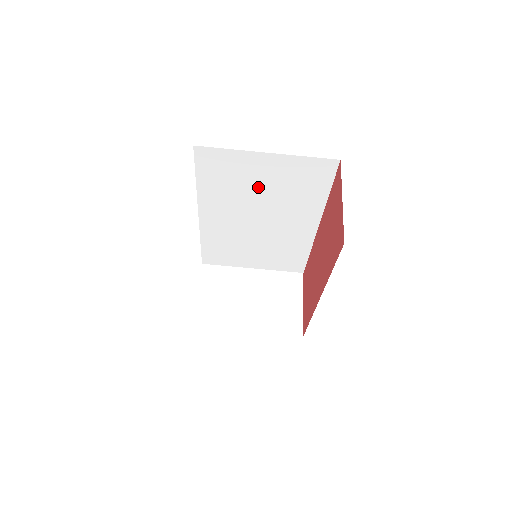
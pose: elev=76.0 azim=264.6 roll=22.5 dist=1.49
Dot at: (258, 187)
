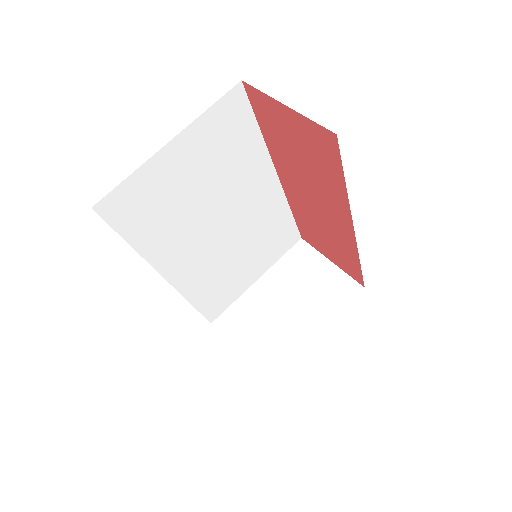
Dot at: (192, 191)
